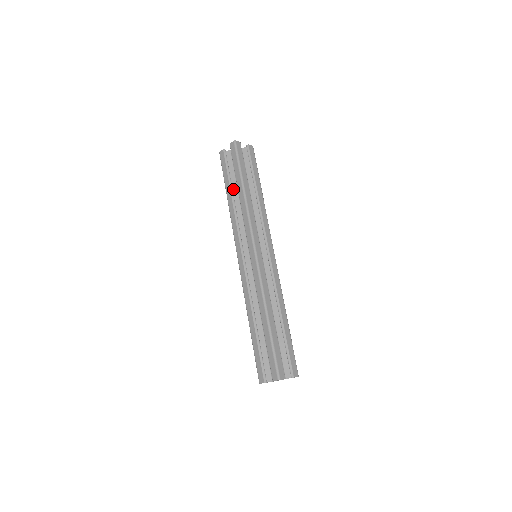
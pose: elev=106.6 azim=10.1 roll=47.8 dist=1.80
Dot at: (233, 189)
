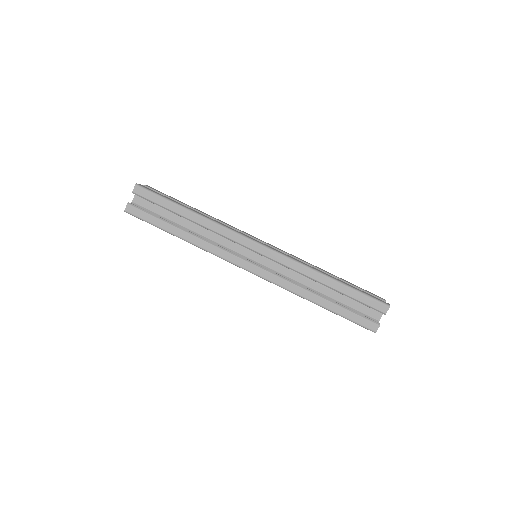
Dot at: occluded
